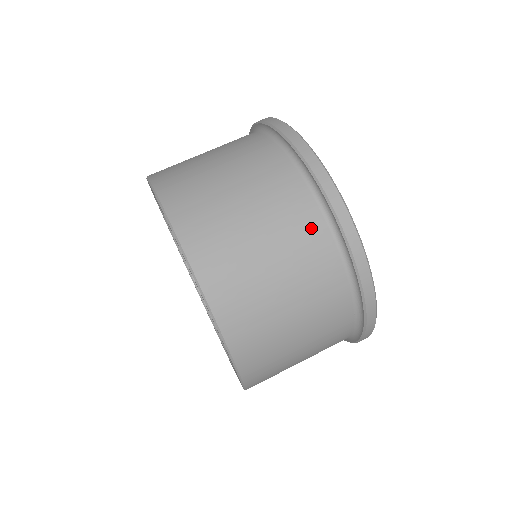
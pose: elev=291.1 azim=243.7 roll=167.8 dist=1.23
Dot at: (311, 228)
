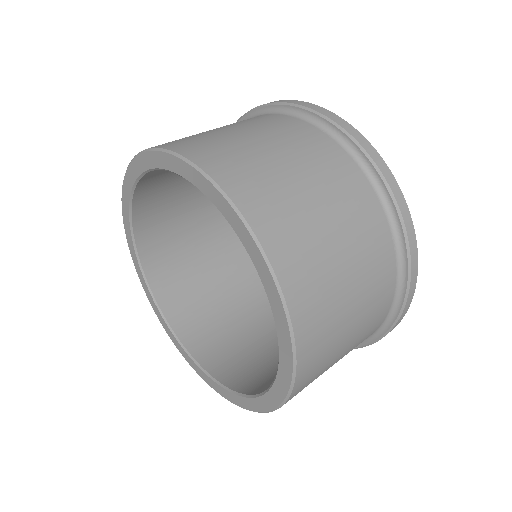
Dot at: occluded
